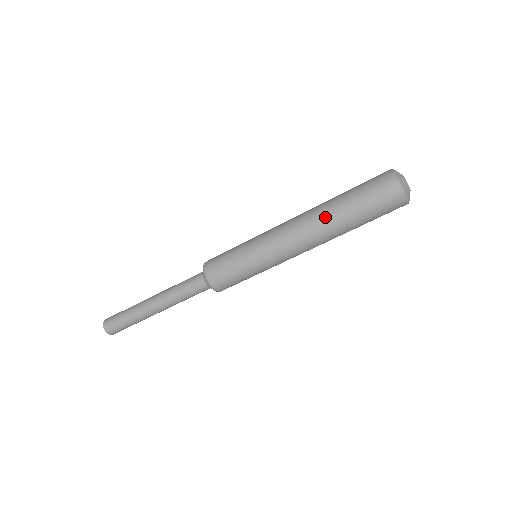
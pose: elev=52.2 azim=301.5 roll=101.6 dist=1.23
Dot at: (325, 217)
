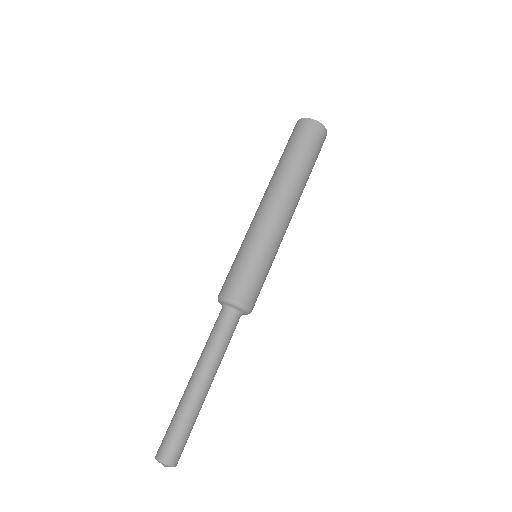
Dot at: (279, 175)
